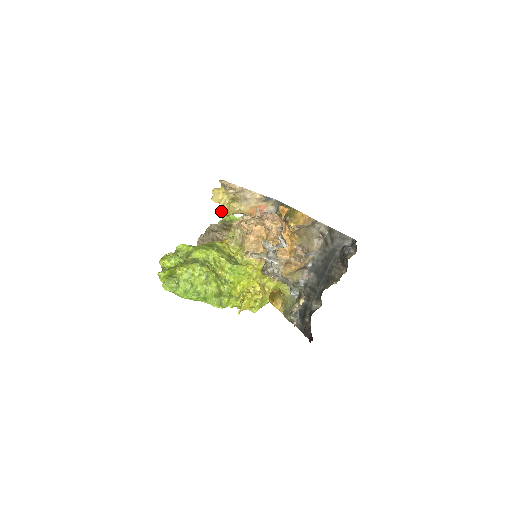
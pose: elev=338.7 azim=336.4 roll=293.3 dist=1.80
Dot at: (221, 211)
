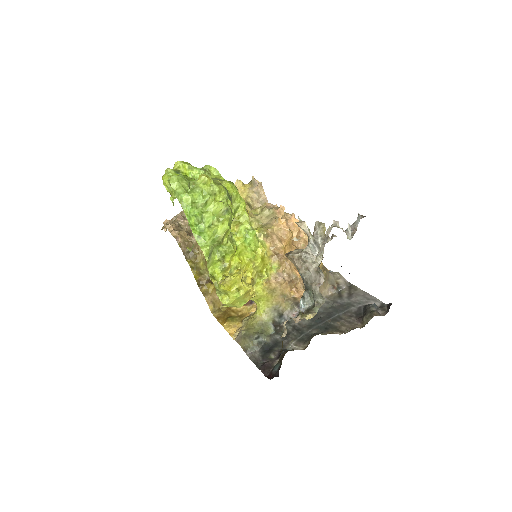
Dot at: occluded
